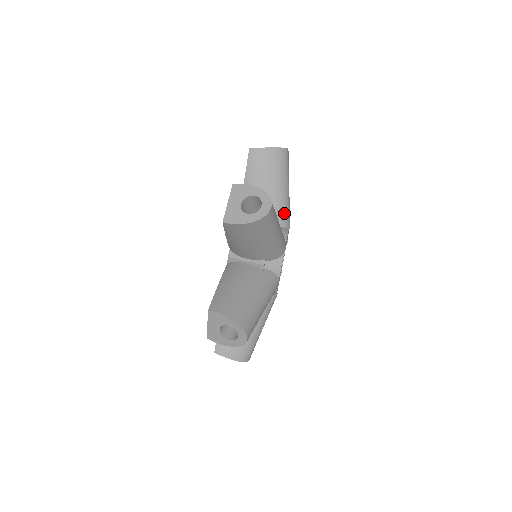
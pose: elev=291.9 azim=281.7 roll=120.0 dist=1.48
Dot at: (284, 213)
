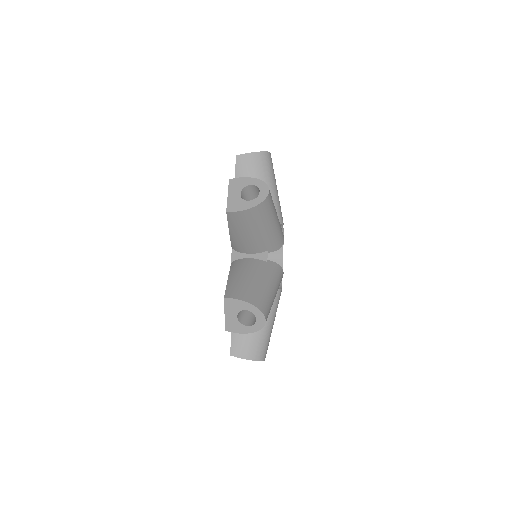
Dot at: (276, 210)
